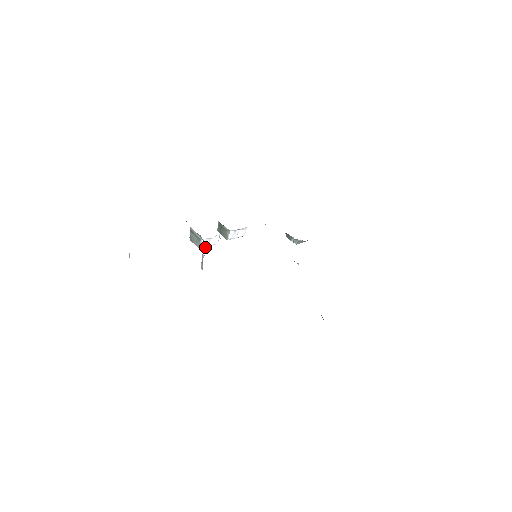
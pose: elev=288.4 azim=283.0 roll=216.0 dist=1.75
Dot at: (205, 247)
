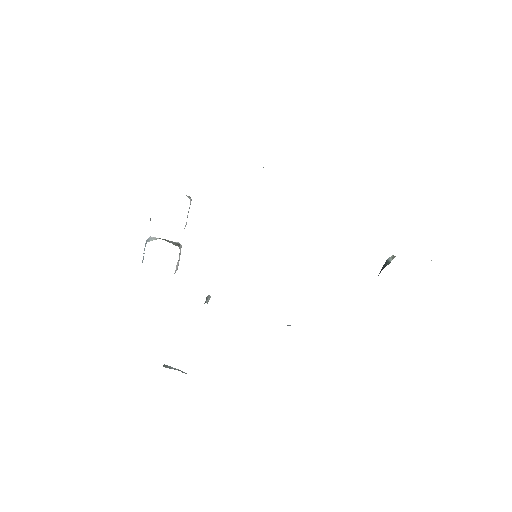
Dot at: (177, 266)
